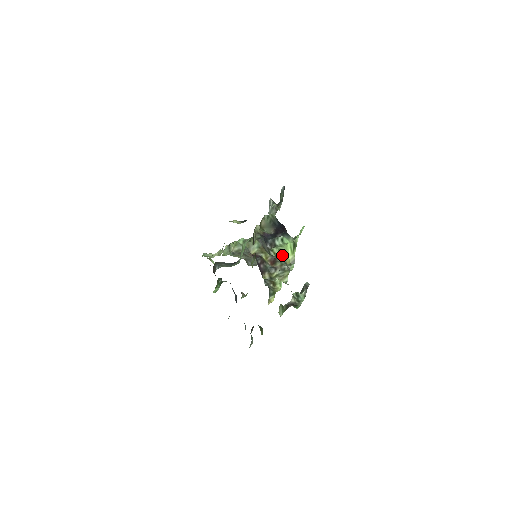
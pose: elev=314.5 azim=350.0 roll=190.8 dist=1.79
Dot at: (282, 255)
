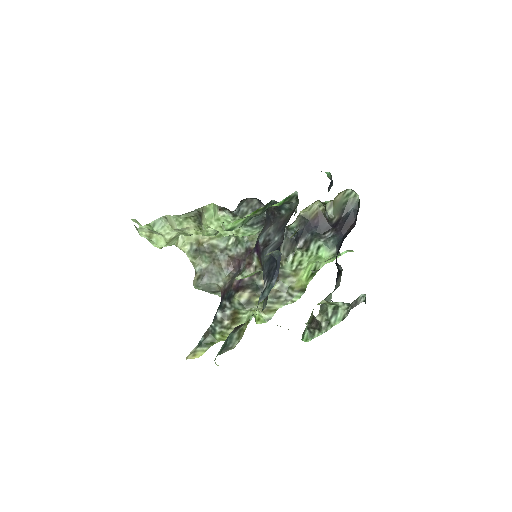
Dot at: (294, 273)
